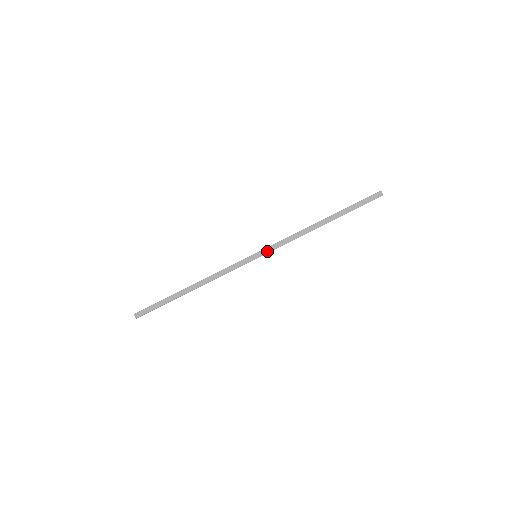
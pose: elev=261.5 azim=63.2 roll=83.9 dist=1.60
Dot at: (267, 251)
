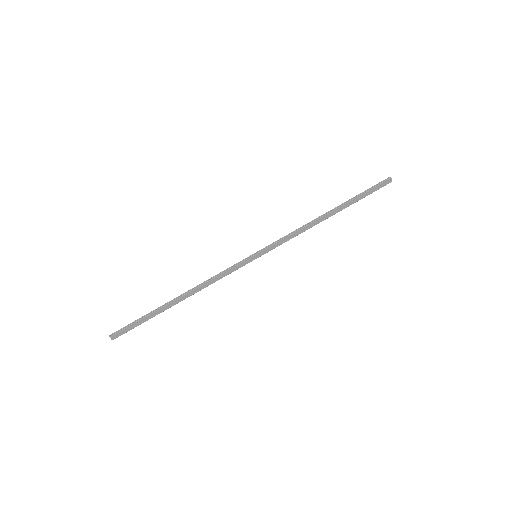
Dot at: (269, 250)
